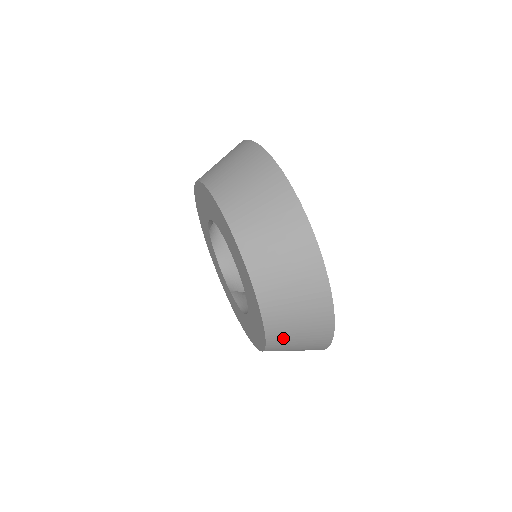
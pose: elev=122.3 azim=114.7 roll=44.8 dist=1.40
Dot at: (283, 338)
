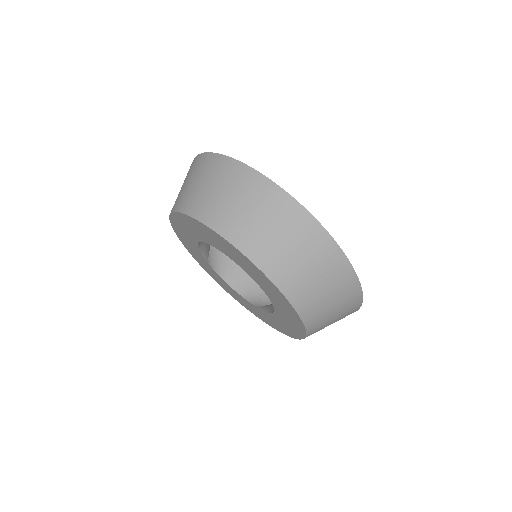
Dot at: occluded
